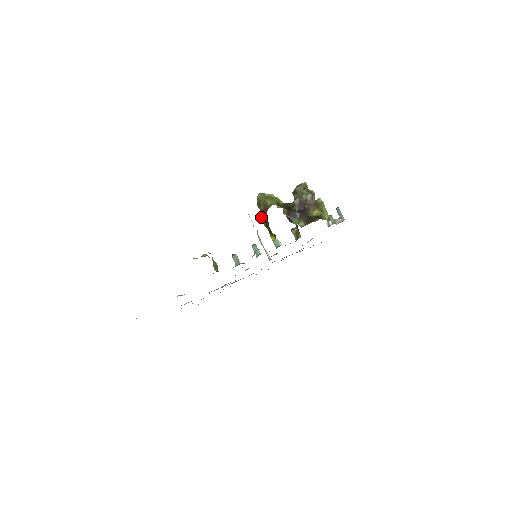
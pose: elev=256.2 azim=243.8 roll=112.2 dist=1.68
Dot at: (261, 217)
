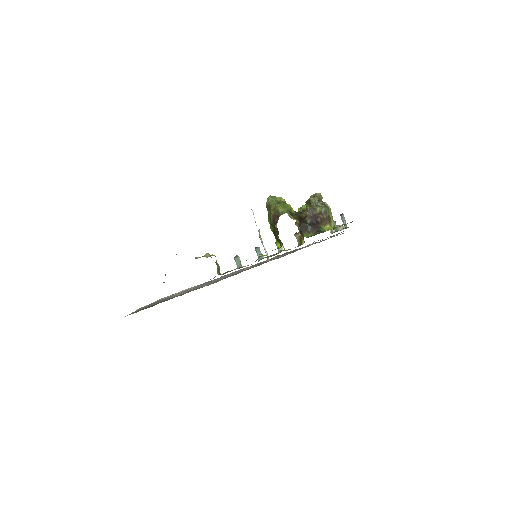
Dot at: (269, 221)
